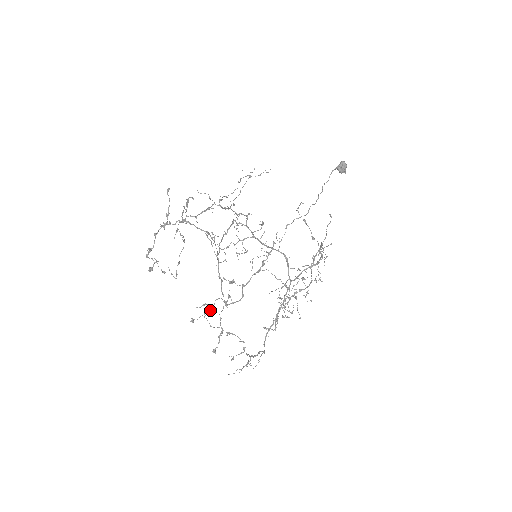
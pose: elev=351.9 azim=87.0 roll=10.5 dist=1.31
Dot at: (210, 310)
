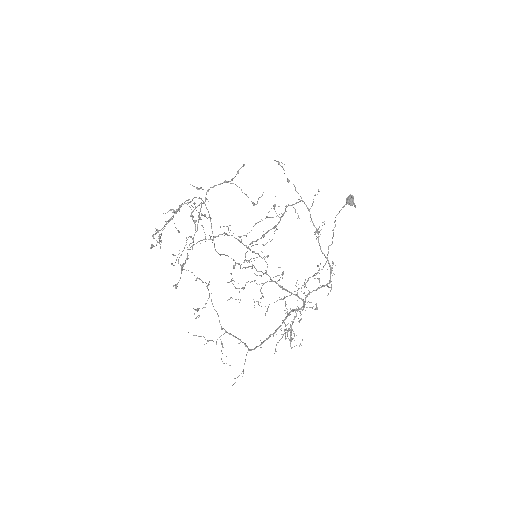
Dot at: (174, 213)
